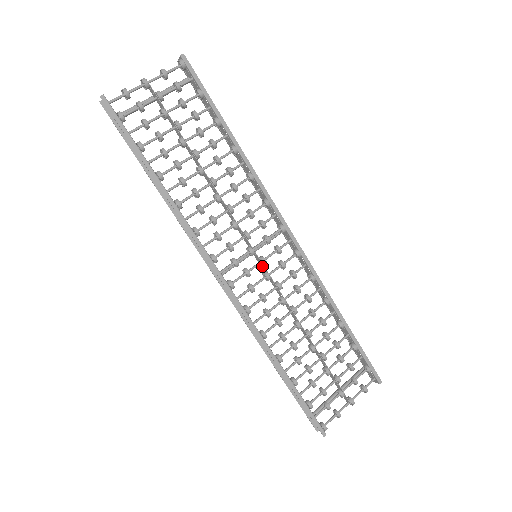
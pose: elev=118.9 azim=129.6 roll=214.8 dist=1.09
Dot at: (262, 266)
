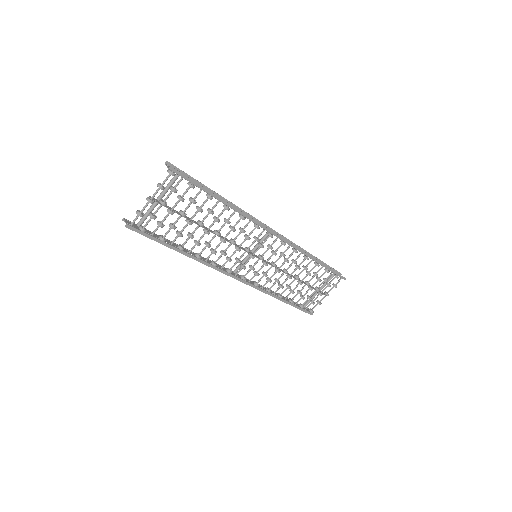
Dot at: (261, 259)
